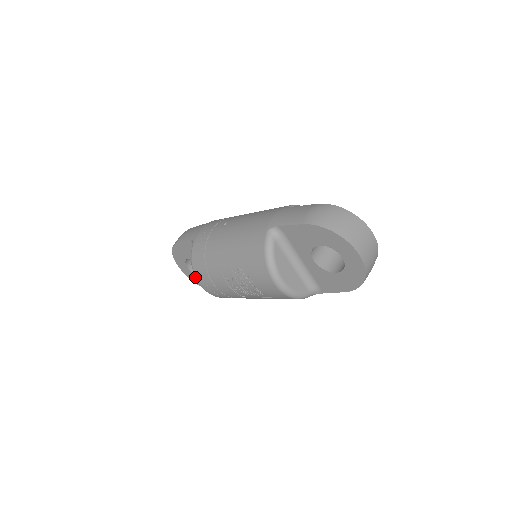
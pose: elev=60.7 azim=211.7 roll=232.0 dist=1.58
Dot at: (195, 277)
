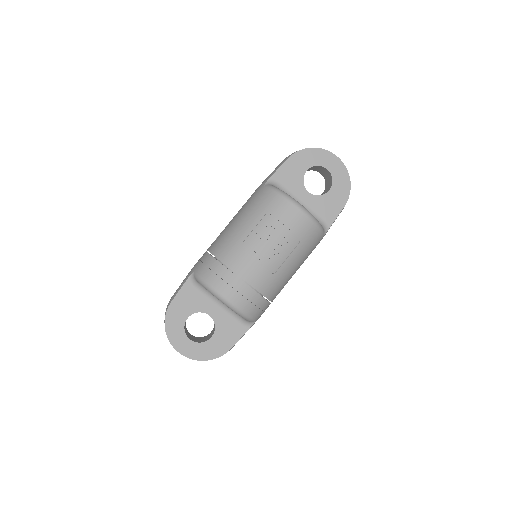
Dot at: (216, 293)
